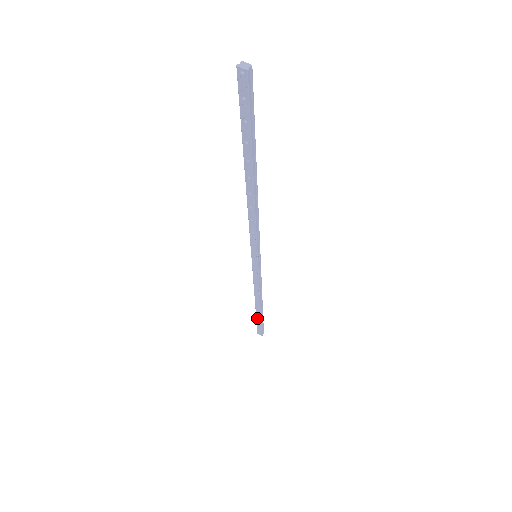
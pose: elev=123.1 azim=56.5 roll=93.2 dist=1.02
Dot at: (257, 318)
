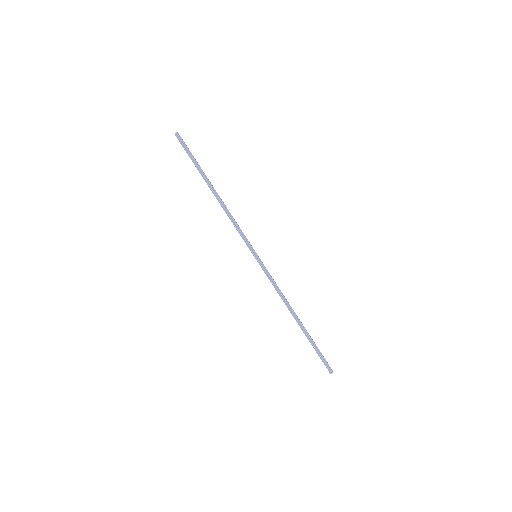
Dot at: (310, 342)
